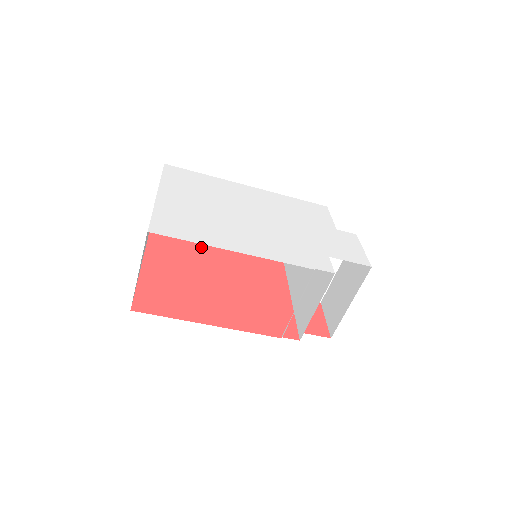
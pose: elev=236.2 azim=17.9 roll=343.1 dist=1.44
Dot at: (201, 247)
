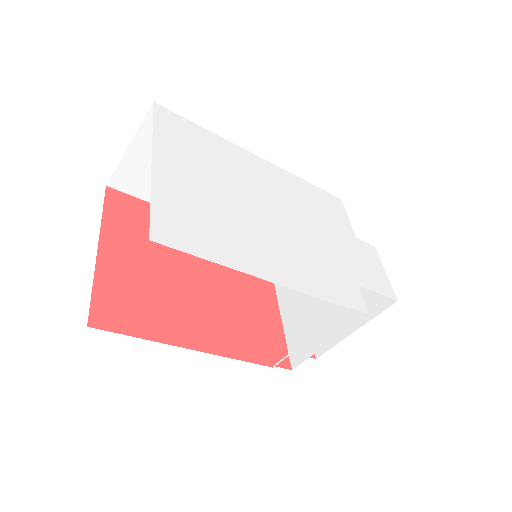
Dot at: occluded
